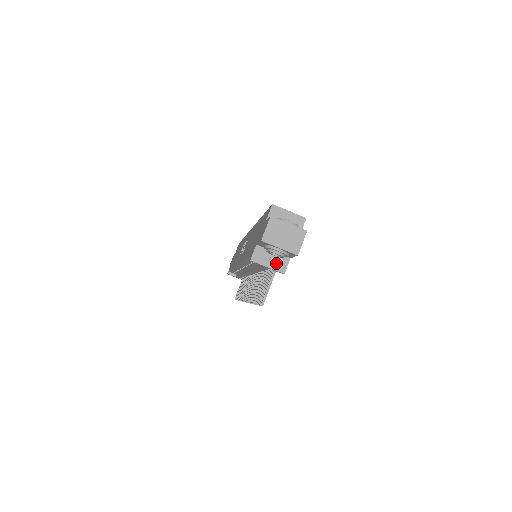
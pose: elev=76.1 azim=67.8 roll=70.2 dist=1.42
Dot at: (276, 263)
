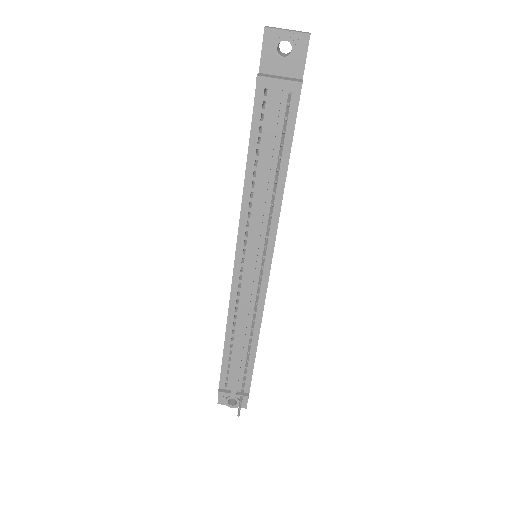
Dot at: (288, 79)
